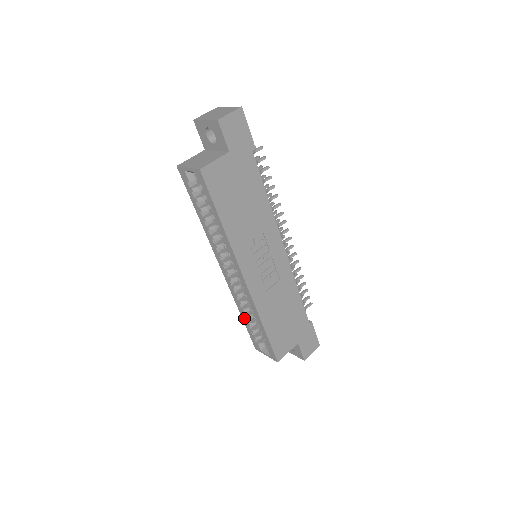
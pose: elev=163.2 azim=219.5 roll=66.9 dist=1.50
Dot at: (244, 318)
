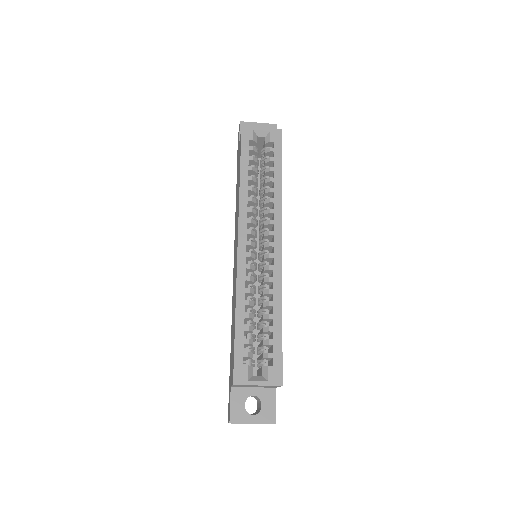
Dot at: (241, 319)
